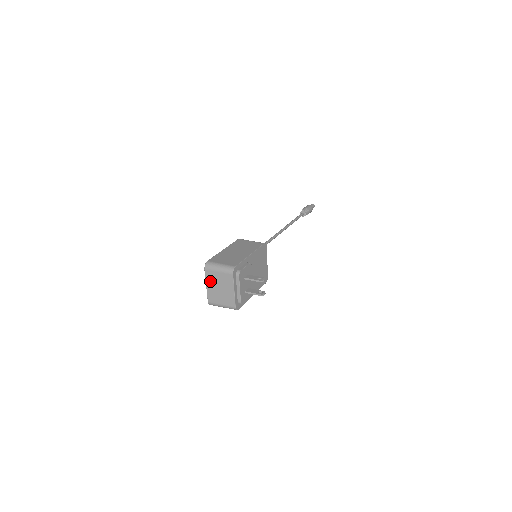
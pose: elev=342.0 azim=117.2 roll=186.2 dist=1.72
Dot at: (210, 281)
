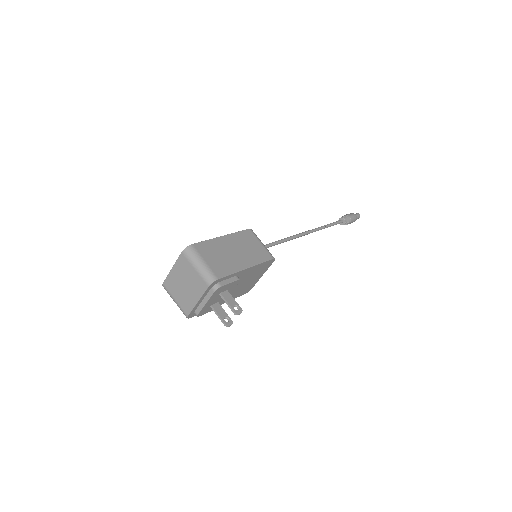
Dot at: (179, 268)
